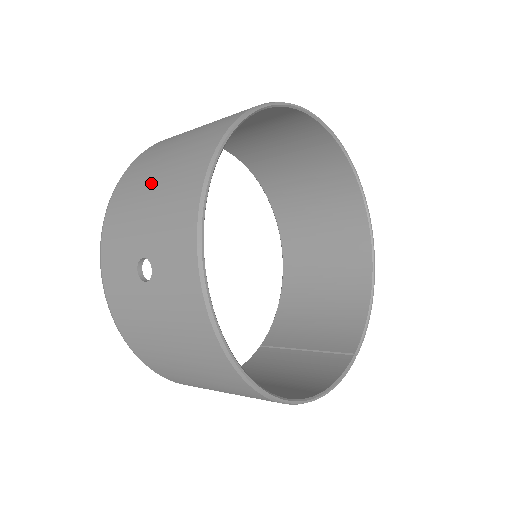
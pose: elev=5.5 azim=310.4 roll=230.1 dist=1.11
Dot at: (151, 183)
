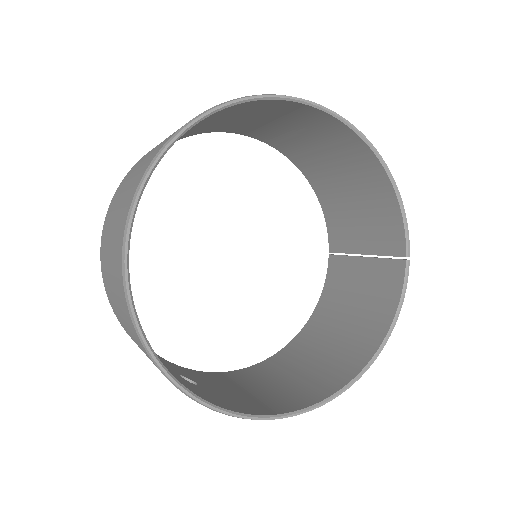
Dot at: occluded
